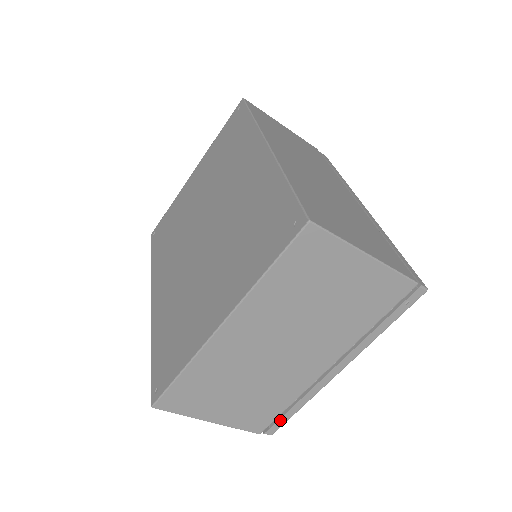
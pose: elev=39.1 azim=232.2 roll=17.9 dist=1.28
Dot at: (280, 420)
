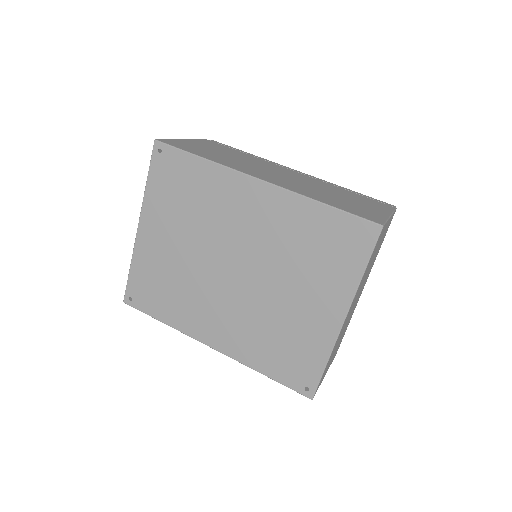
Dot at: occluded
